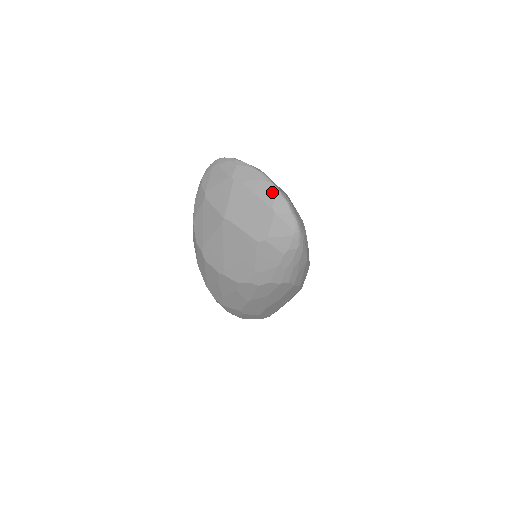
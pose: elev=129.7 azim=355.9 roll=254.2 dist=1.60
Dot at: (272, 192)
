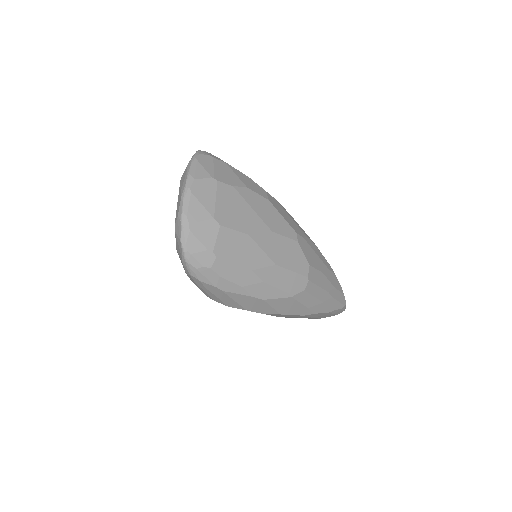
Dot at: (178, 210)
